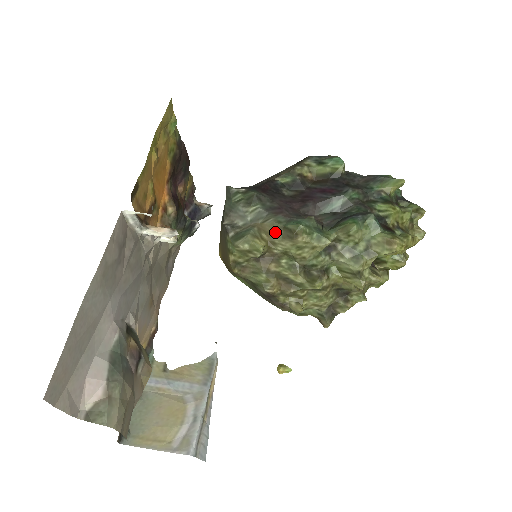
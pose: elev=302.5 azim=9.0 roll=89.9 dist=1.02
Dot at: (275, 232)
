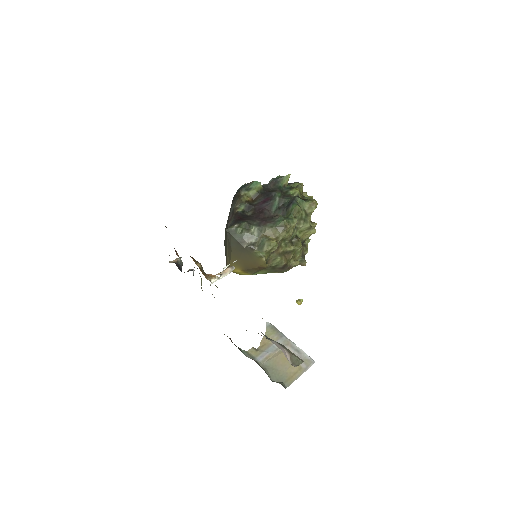
Dot at: (275, 232)
